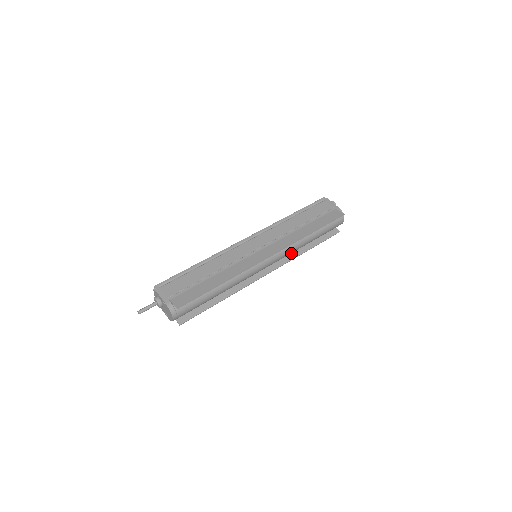
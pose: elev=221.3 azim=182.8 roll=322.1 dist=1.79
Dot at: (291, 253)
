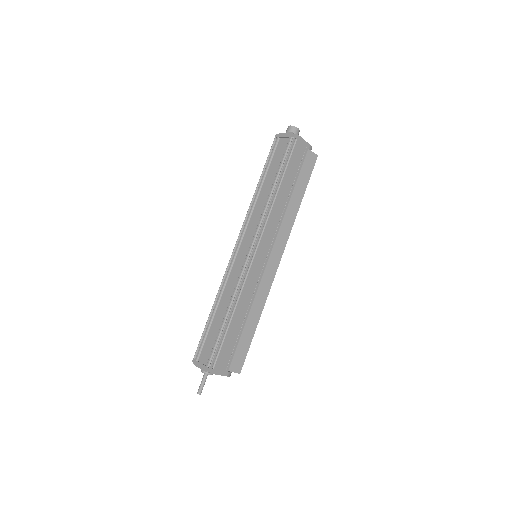
Dot at: occluded
